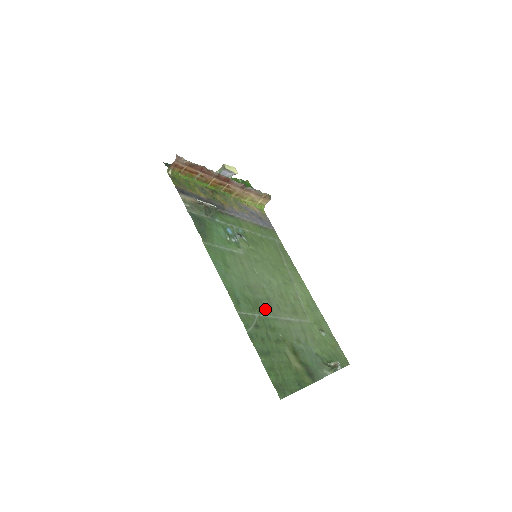
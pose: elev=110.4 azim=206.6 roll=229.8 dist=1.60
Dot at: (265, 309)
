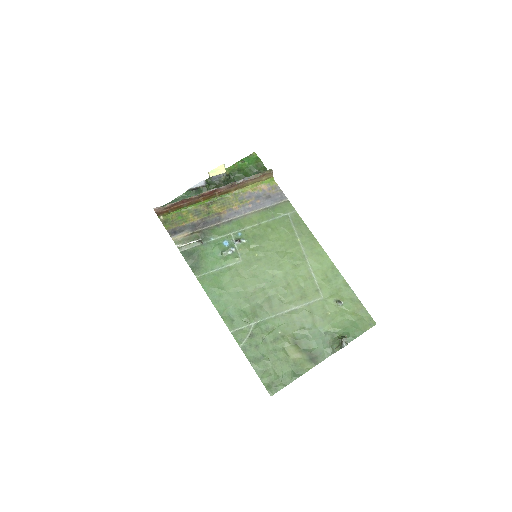
Dot at: (263, 312)
